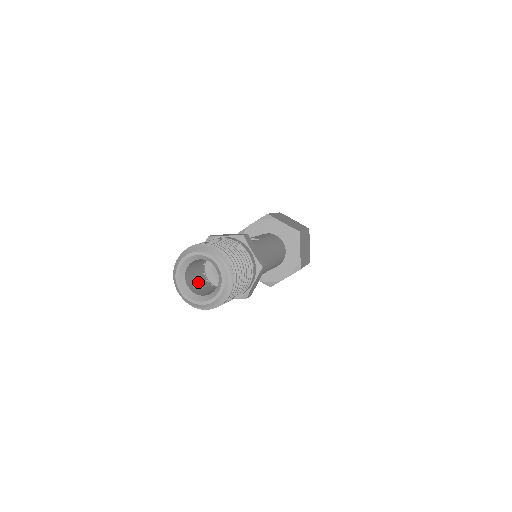
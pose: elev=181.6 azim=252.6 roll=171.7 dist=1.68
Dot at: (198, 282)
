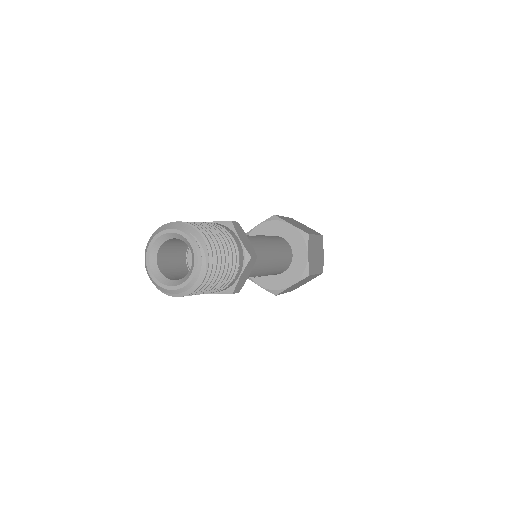
Dot at: (175, 268)
